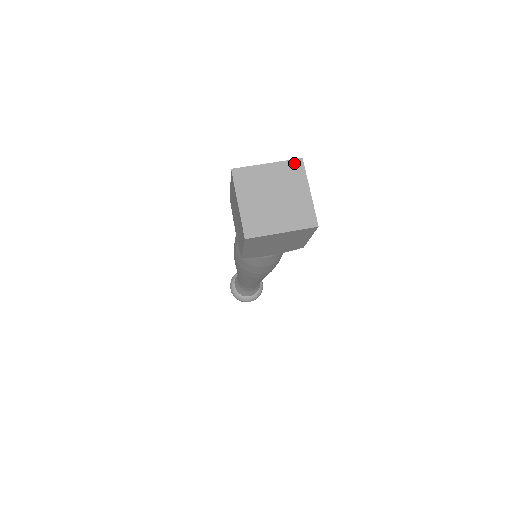
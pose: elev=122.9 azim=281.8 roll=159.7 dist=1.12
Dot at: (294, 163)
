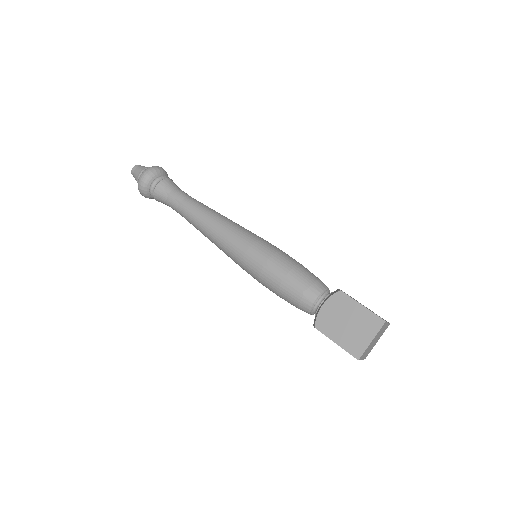
Dot at: occluded
